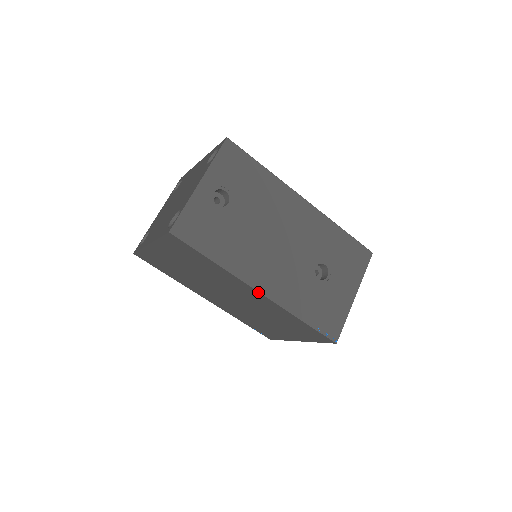
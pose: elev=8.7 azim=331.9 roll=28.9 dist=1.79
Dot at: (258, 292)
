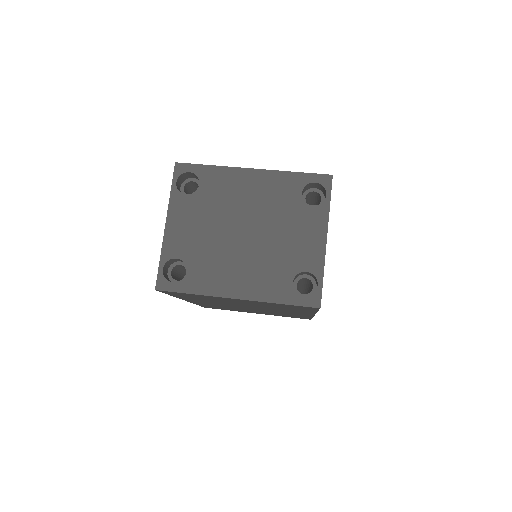
Dot at: (313, 315)
